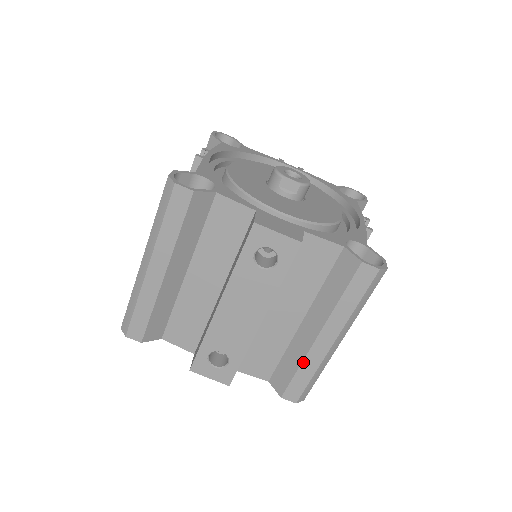
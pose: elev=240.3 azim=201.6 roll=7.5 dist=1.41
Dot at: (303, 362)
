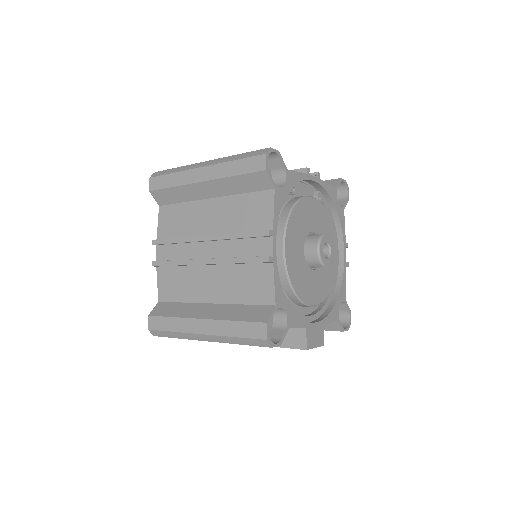
Dot at: occluded
